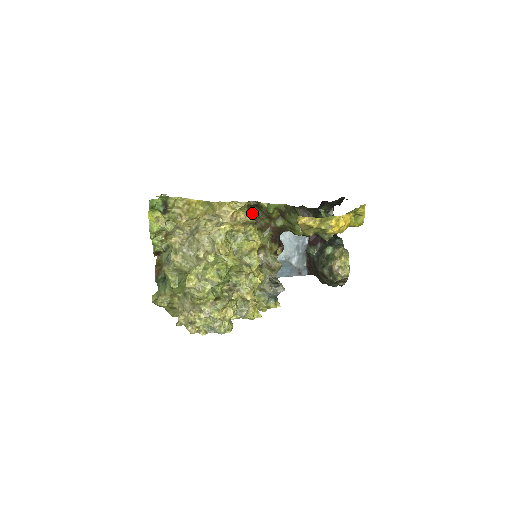
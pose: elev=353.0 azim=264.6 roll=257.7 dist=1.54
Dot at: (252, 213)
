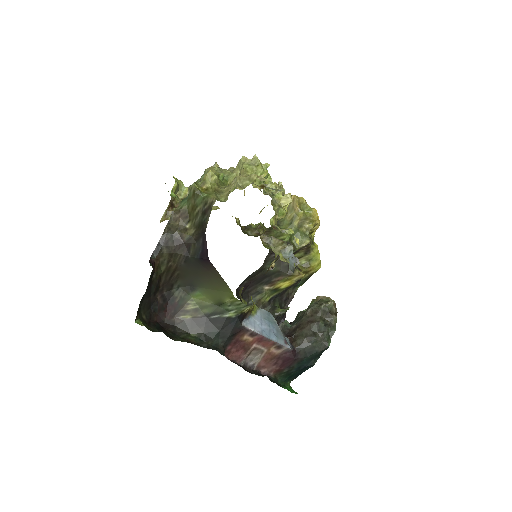
Dot at: occluded
